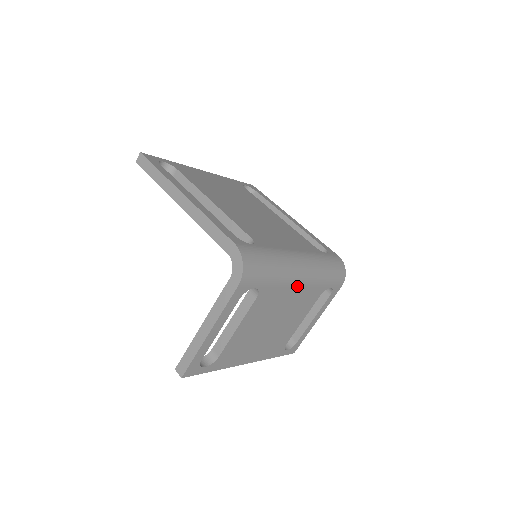
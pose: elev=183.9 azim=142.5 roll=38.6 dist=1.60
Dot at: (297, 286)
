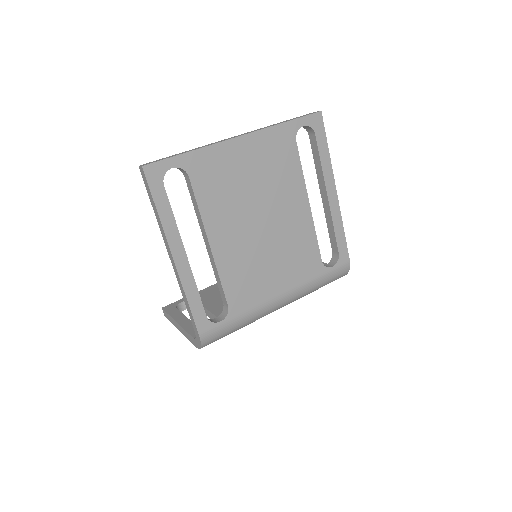
Dot at: occluded
